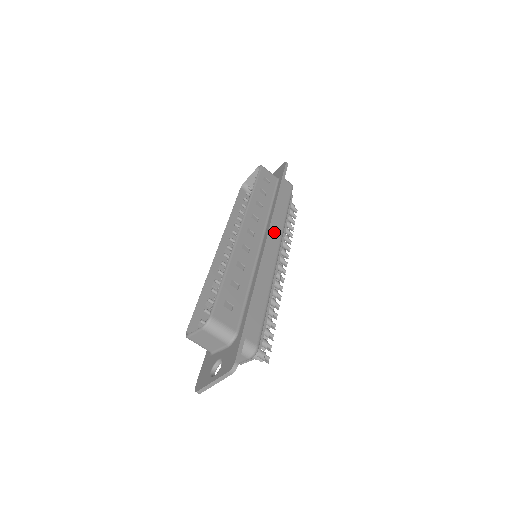
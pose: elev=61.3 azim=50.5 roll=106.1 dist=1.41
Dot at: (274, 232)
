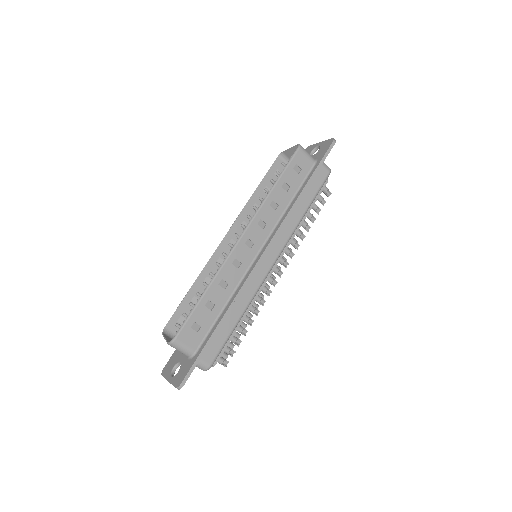
Dot at: (277, 241)
